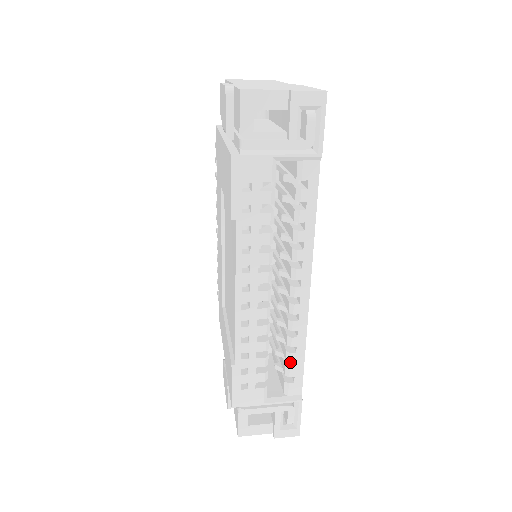
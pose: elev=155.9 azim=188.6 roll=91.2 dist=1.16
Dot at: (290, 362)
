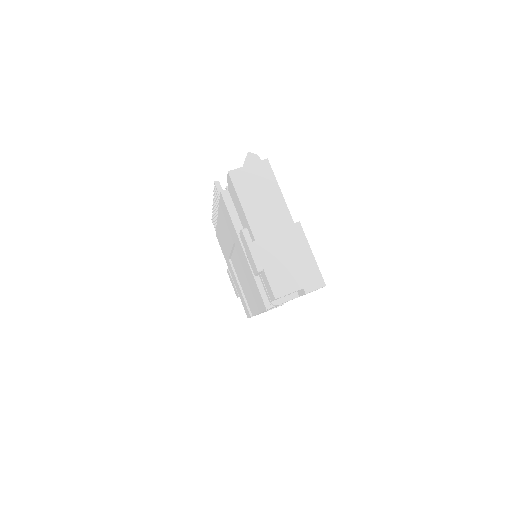
Dot at: occluded
